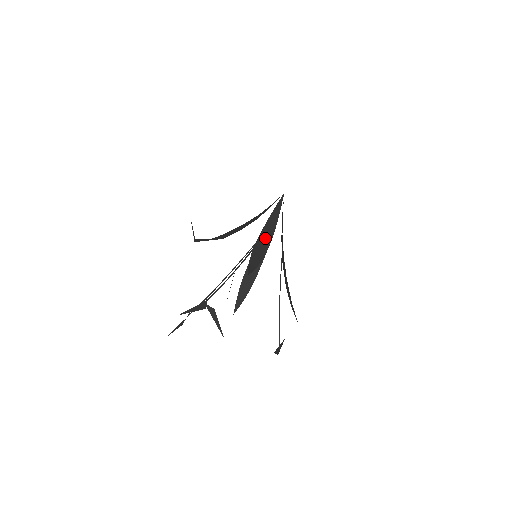
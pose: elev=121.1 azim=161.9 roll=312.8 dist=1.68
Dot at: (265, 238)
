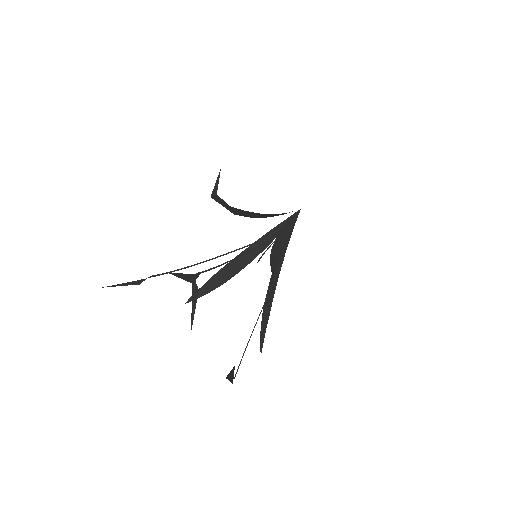
Dot at: (280, 243)
